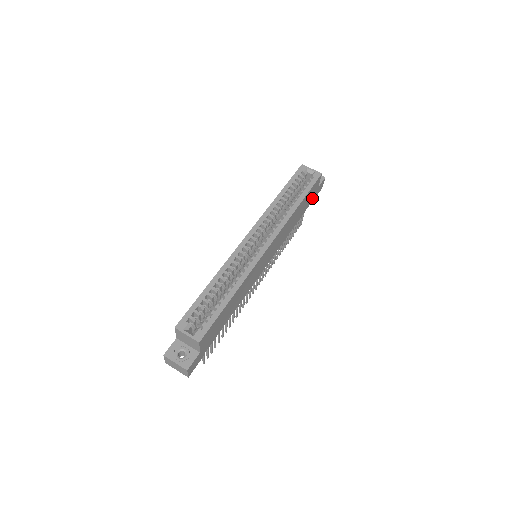
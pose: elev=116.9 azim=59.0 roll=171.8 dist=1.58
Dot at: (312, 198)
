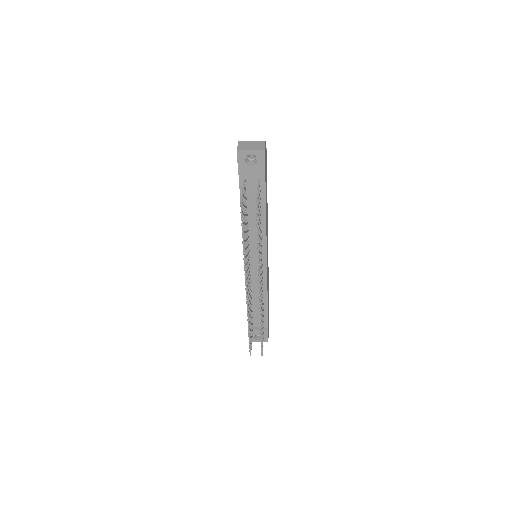
Dot at: occluded
